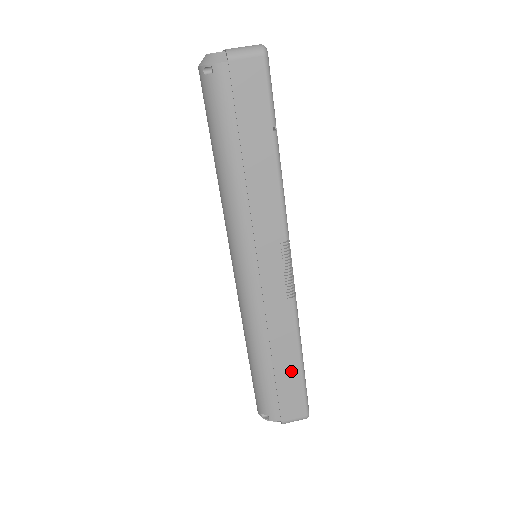
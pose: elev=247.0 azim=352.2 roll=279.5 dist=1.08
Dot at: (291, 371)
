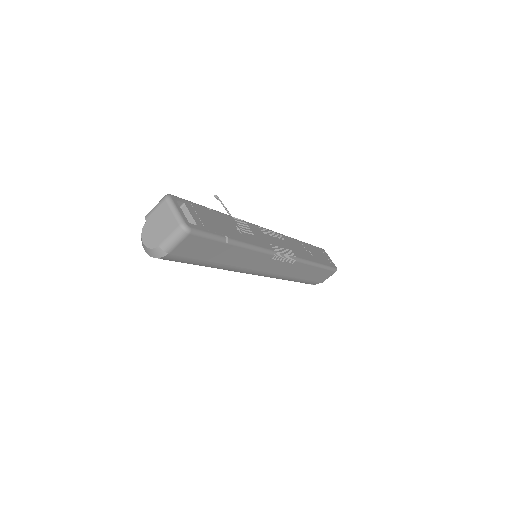
Dot at: (315, 272)
